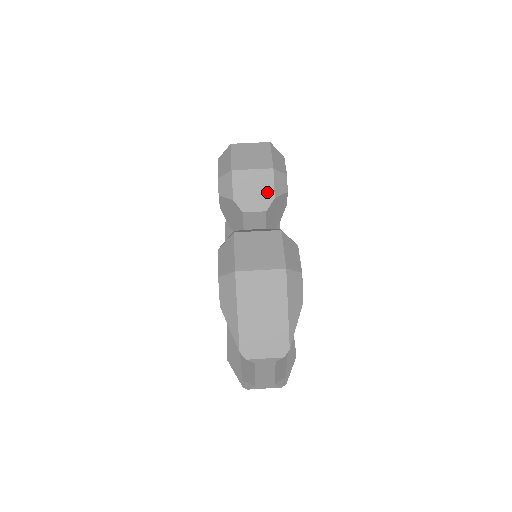
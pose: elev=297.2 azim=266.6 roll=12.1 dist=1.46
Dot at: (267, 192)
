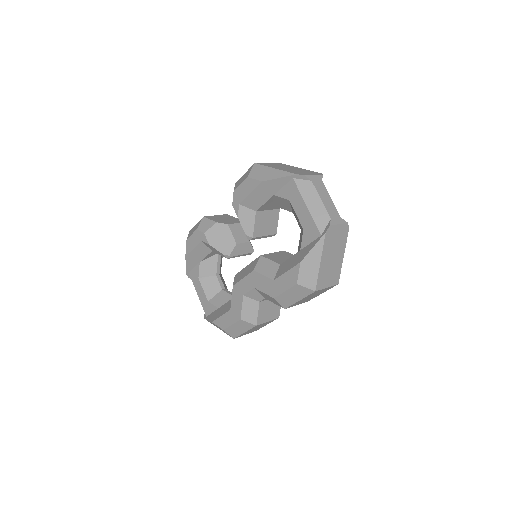
Dot at: (233, 219)
